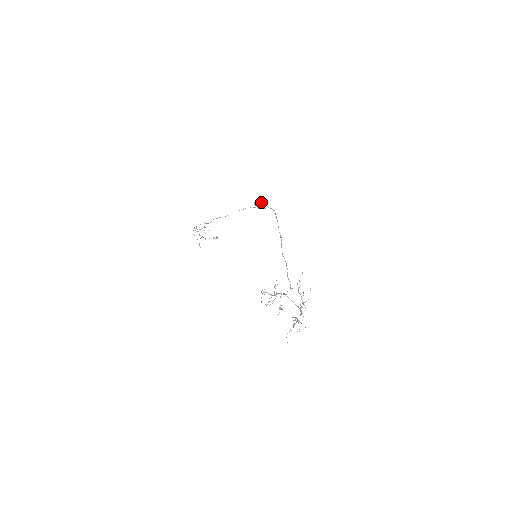
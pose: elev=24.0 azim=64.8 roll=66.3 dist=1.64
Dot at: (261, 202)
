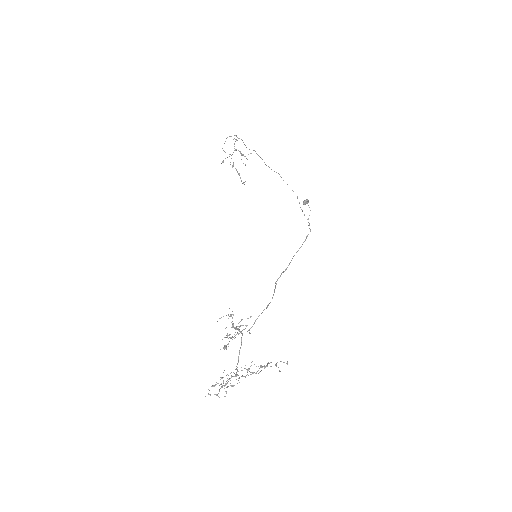
Dot at: occluded
